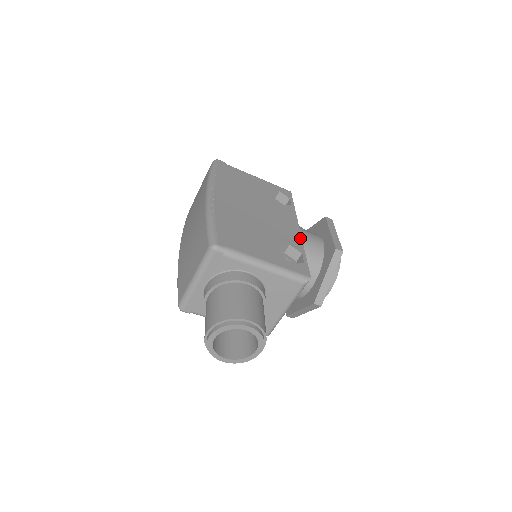
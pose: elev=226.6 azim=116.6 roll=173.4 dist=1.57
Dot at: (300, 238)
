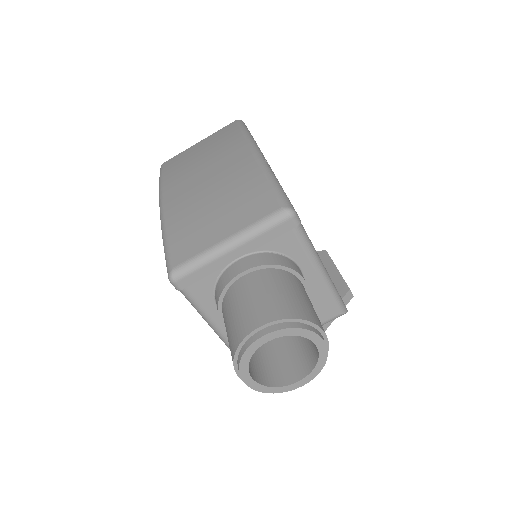
Dot at: occluded
